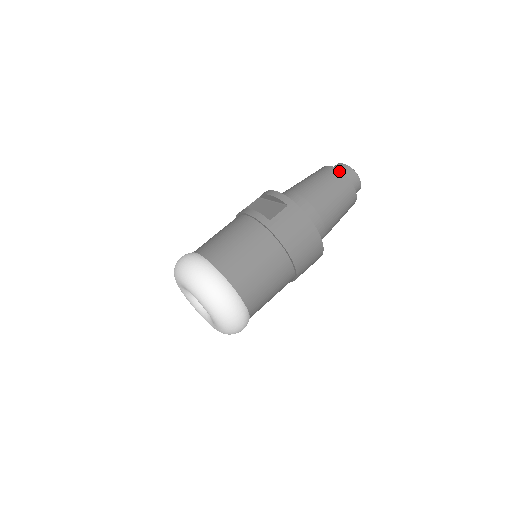
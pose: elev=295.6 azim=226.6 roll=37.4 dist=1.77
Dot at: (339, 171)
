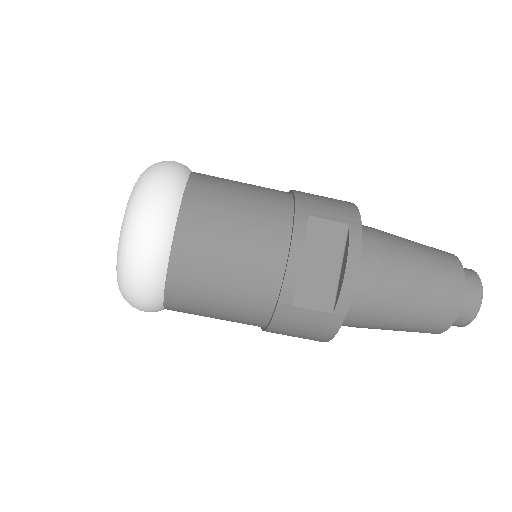
Dot at: (454, 318)
